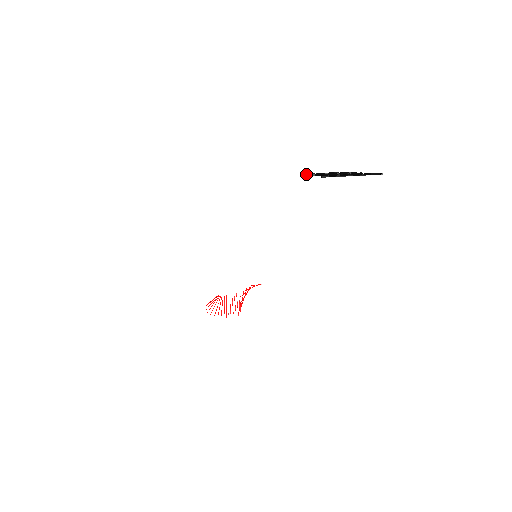
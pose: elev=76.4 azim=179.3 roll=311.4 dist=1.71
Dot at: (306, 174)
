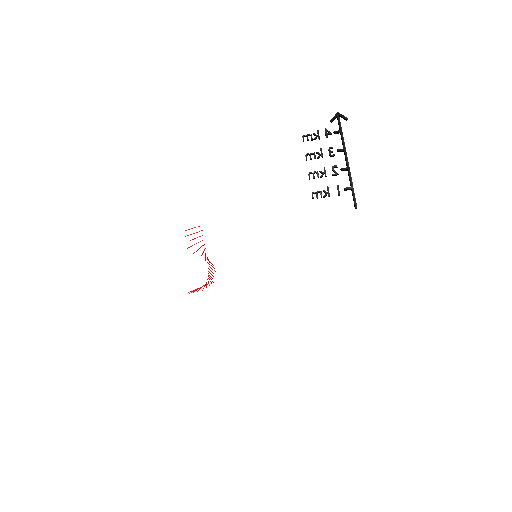
Dot at: (313, 197)
